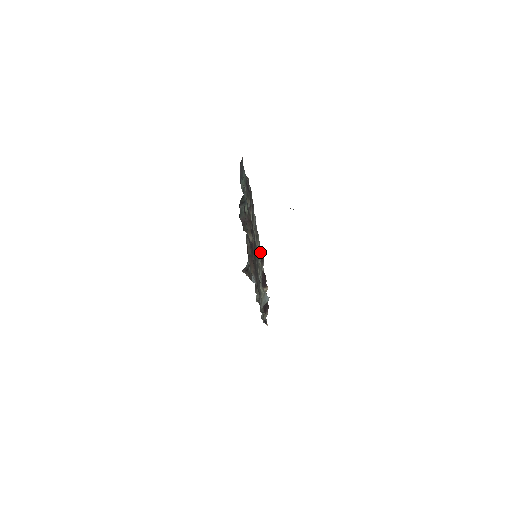
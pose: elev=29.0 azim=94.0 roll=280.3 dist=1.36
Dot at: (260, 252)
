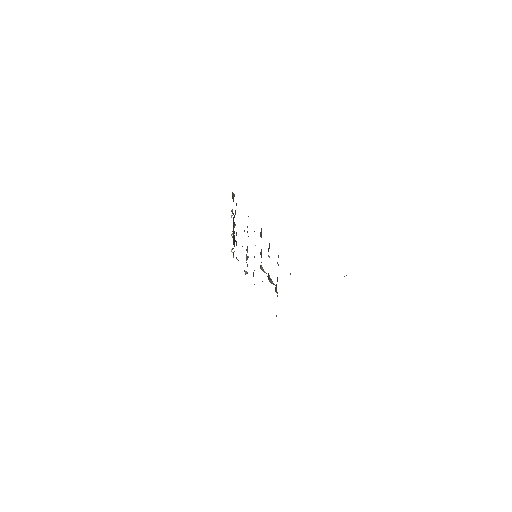
Dot at: occluded
